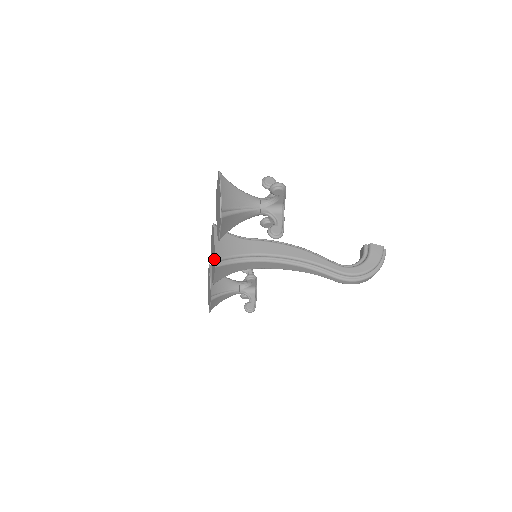
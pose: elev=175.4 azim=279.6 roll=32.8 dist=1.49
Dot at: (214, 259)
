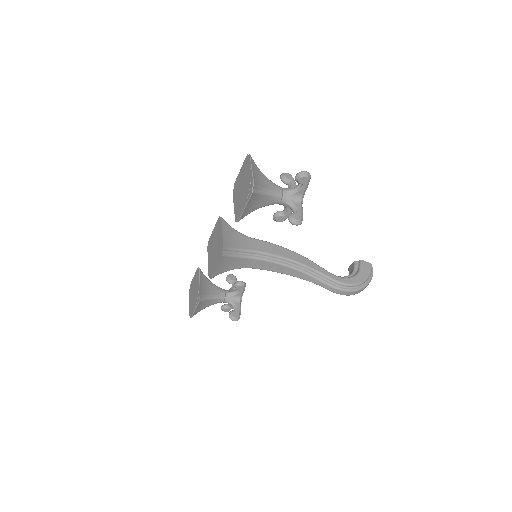
Dot at: (220, 249)
